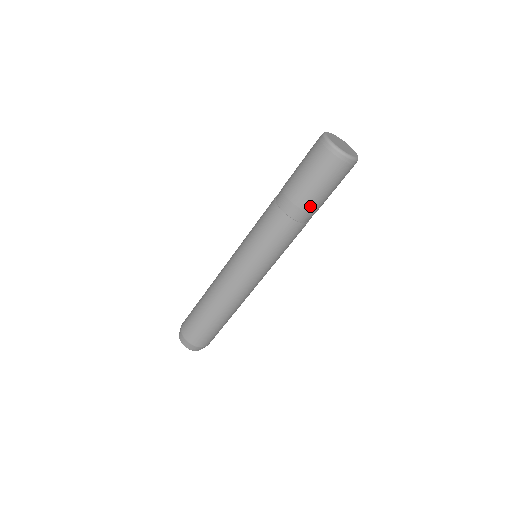
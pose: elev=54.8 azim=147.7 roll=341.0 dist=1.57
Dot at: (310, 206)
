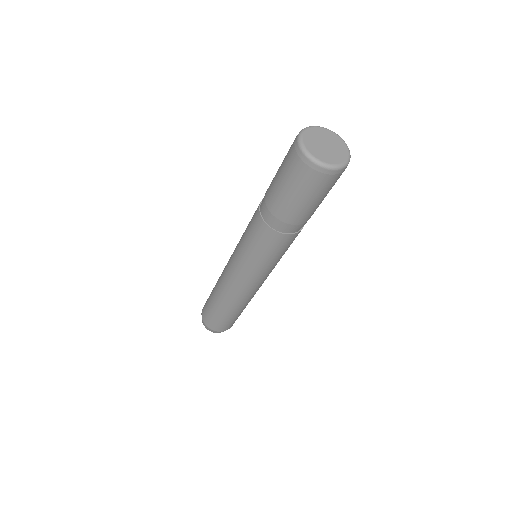
Dot at: (281, 213)
